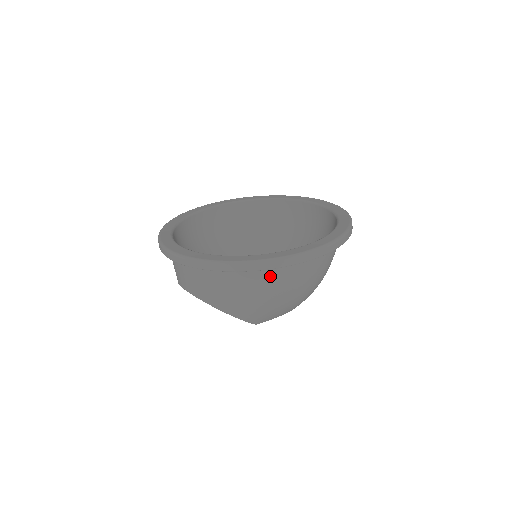
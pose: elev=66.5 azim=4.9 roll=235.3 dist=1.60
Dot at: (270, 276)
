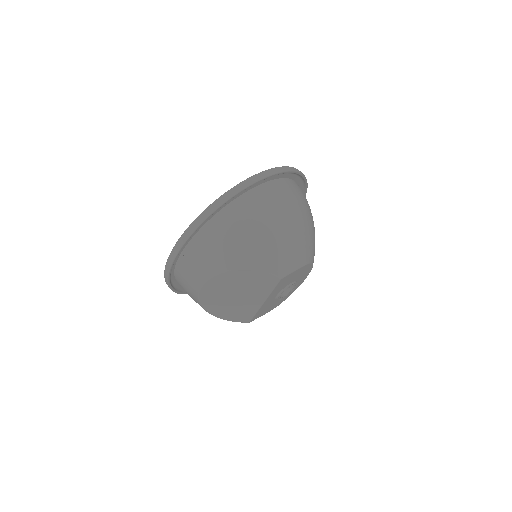
Dot at: (250, 207)
